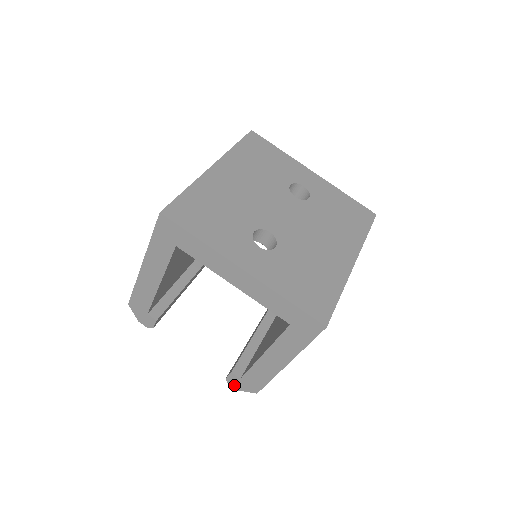
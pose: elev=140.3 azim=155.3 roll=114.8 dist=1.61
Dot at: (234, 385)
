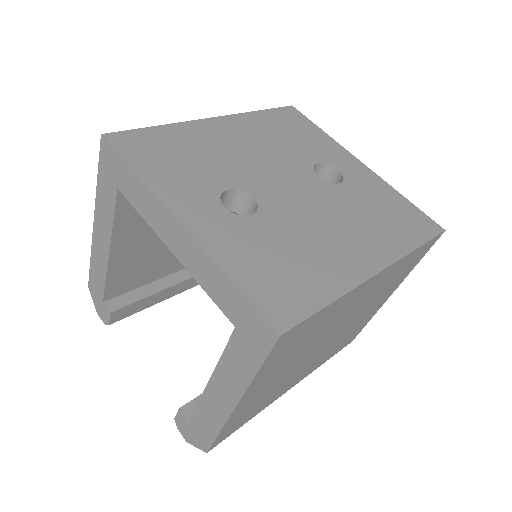
Dot at: (183, 432)
